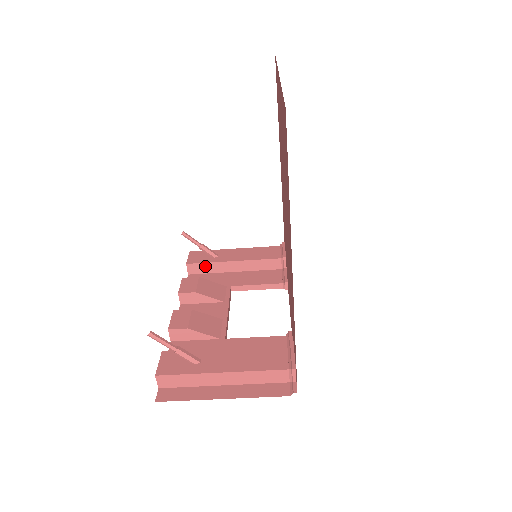
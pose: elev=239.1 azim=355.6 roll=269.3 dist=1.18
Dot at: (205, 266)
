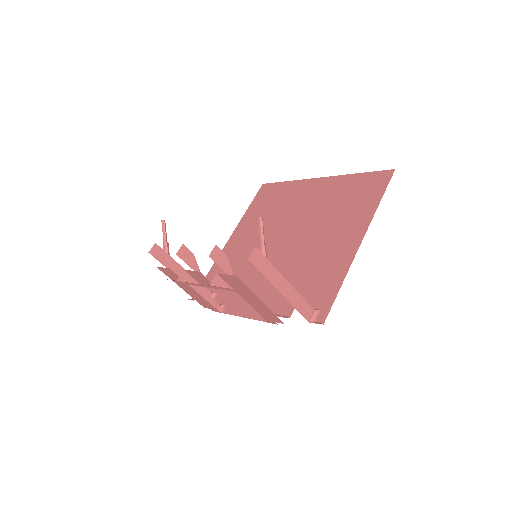
Dot at: (165, 256)
